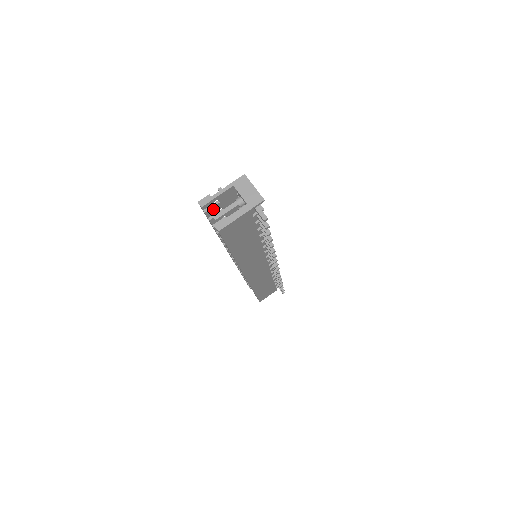
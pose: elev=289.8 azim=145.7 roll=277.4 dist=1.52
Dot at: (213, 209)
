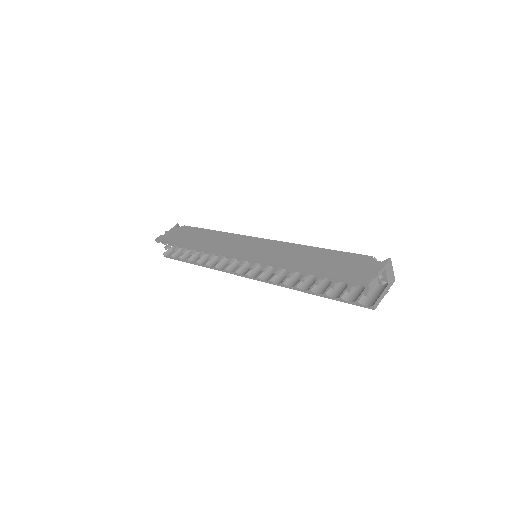
Dot at: occluded
